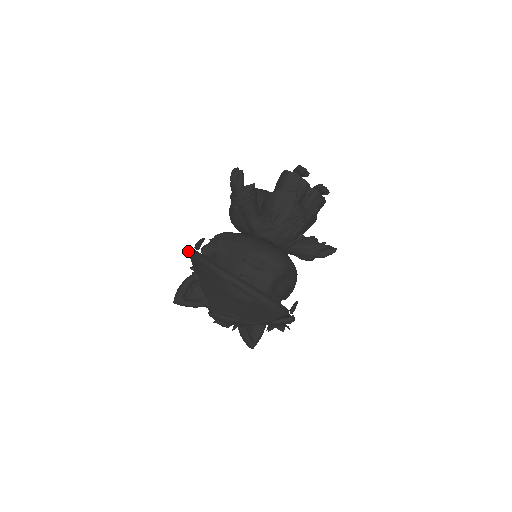
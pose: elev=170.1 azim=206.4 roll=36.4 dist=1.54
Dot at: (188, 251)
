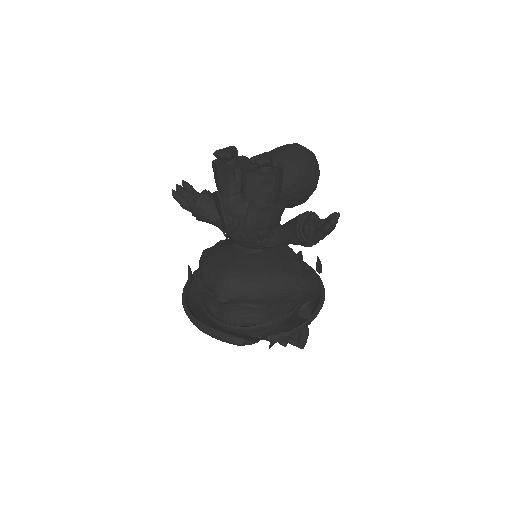
Dot at: occluded
